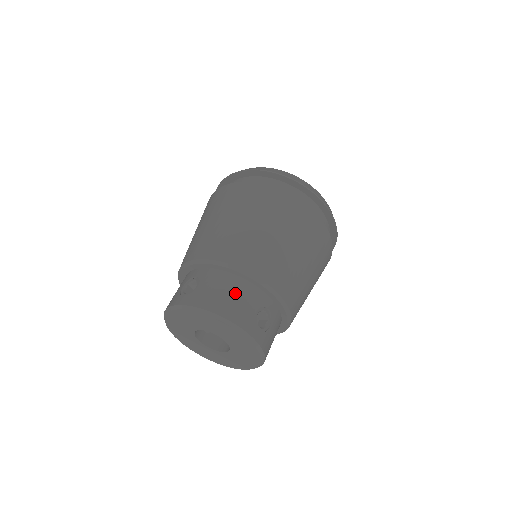
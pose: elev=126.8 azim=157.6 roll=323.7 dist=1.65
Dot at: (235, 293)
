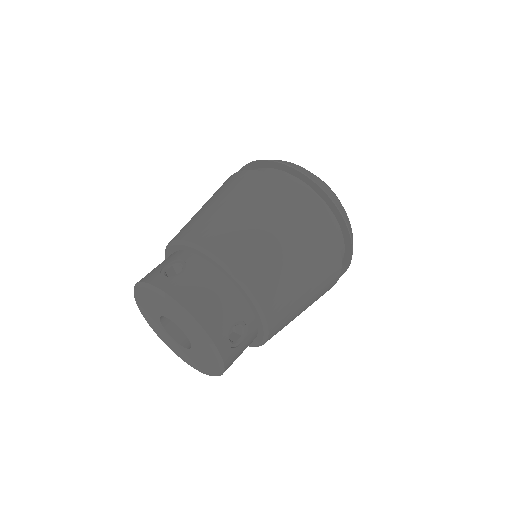
Dot at: (218, 297)
